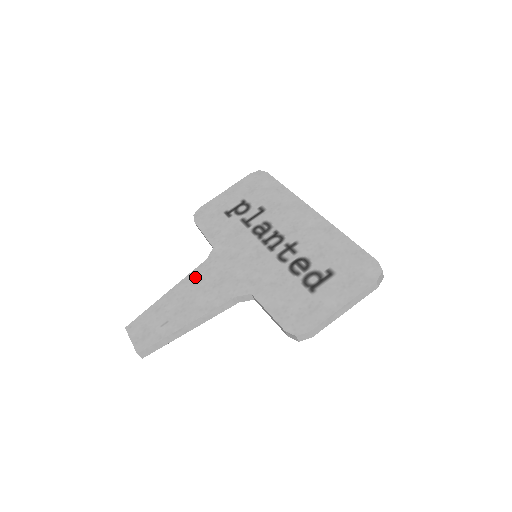
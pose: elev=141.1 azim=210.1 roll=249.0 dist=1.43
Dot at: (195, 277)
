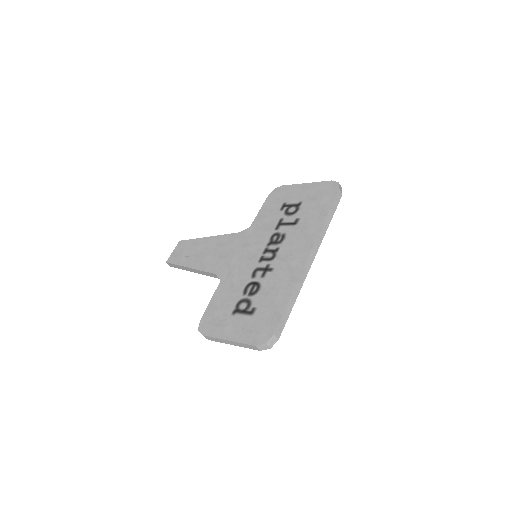
Dot at: (223, 240)
